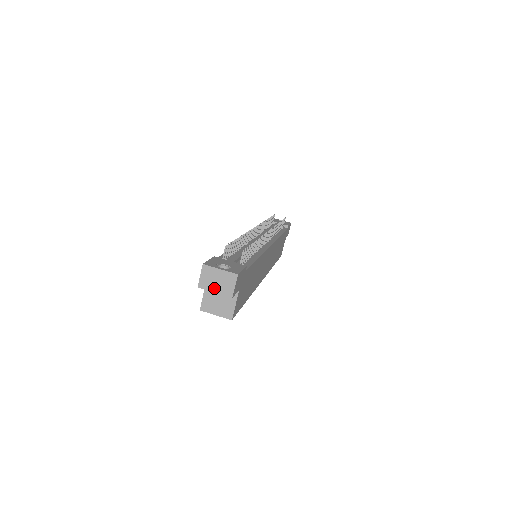
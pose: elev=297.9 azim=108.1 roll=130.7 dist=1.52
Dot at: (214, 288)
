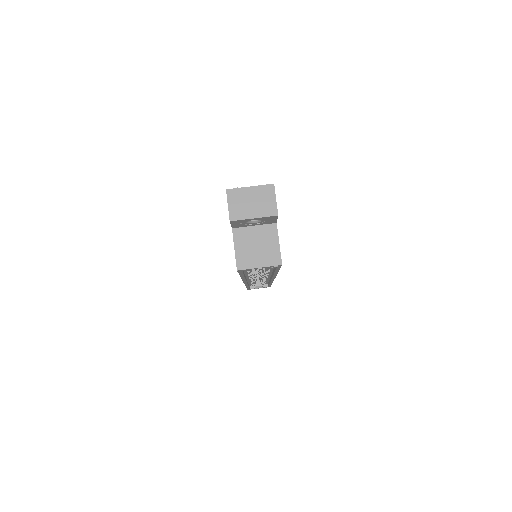
Dot at: (251, 213)
